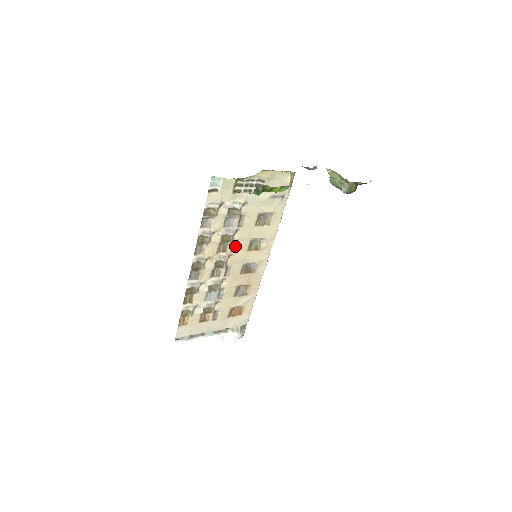
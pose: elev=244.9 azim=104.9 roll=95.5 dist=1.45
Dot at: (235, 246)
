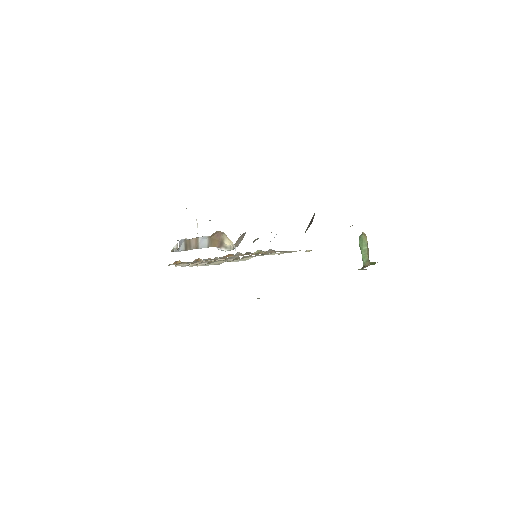
Dot at: occluded
